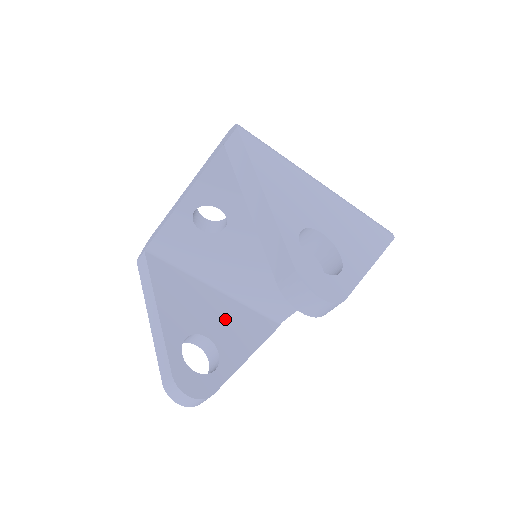
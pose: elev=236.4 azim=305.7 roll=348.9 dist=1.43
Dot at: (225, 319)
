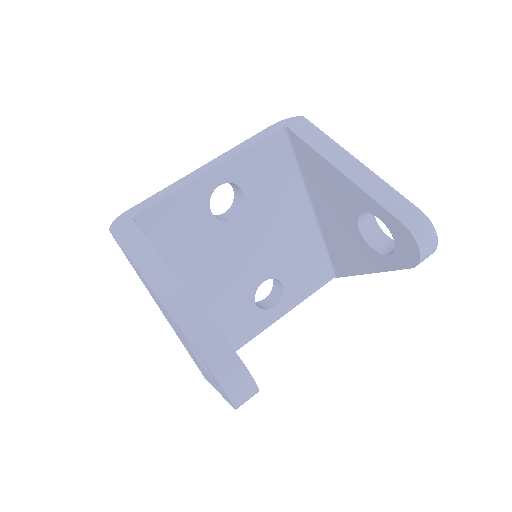
Dot at: occluded
